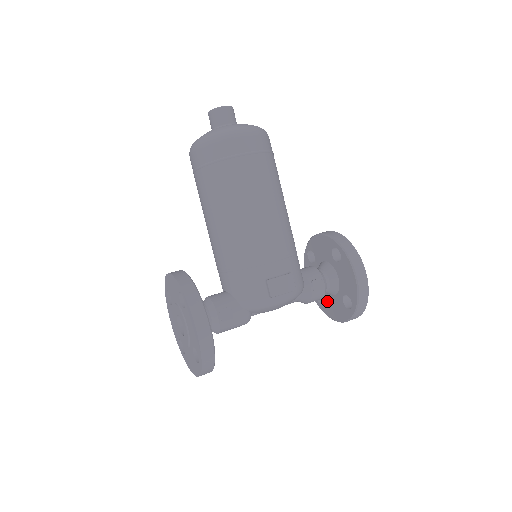
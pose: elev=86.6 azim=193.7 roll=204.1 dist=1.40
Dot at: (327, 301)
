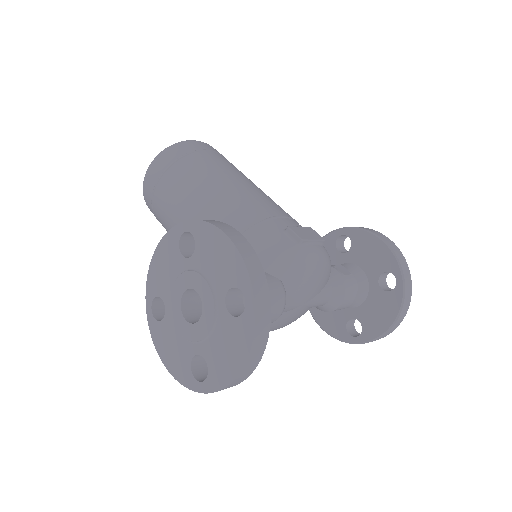
Dot at: (362, 318)
